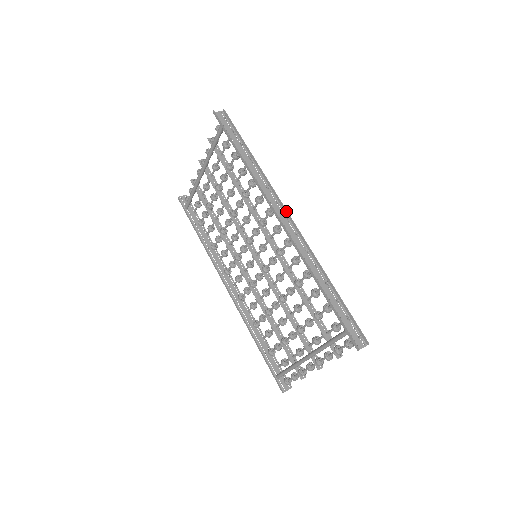
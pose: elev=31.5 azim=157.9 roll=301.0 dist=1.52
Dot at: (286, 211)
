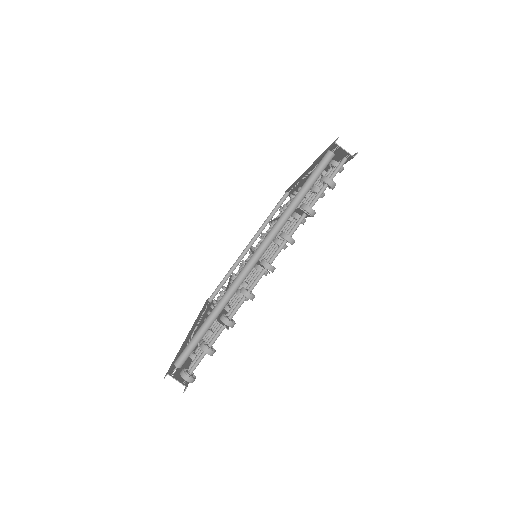
Dot at: occluded
